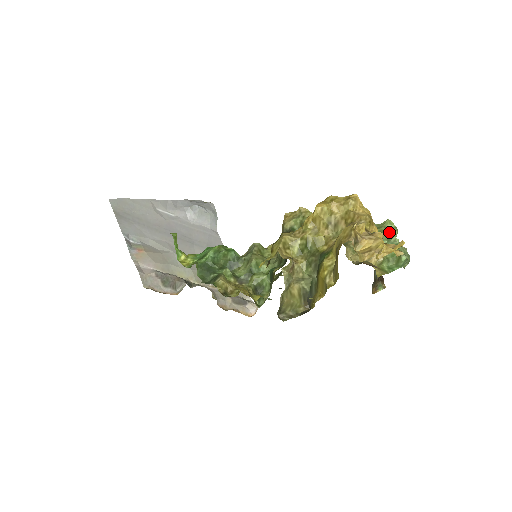
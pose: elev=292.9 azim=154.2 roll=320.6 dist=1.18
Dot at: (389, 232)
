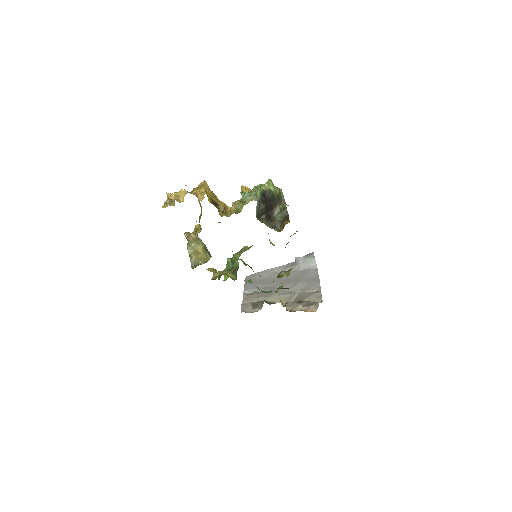
Dot at: (257, 186)
